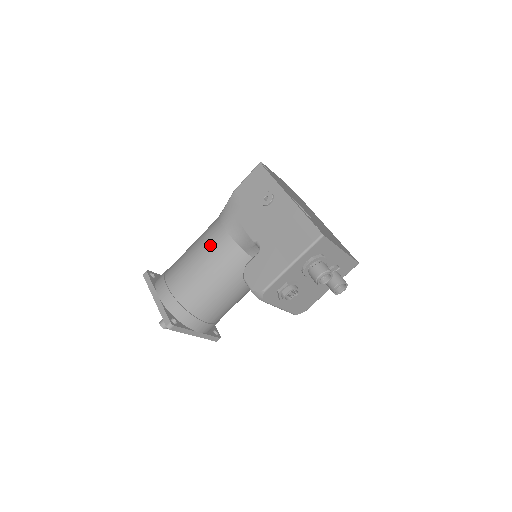
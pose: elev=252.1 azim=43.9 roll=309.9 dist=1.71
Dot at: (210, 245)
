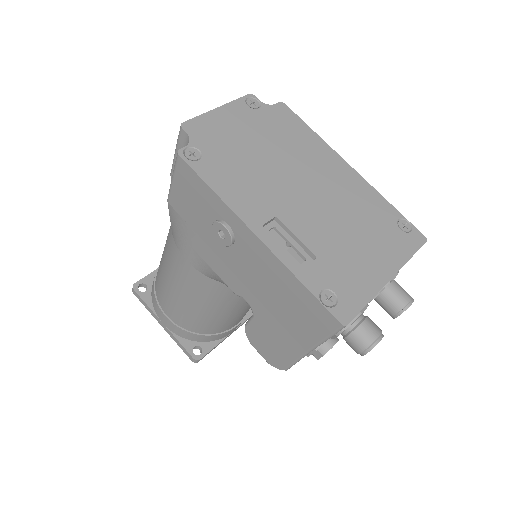
Dot at: (183, 280)
